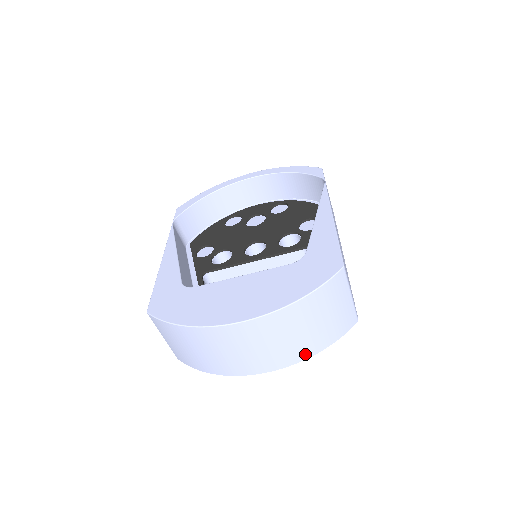
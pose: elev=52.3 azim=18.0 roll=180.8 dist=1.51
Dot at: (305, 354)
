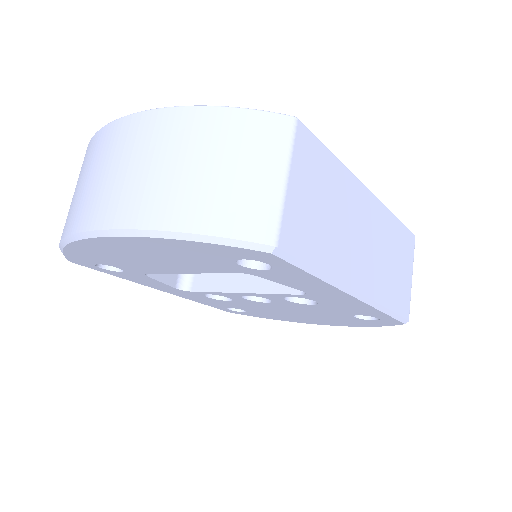
Dot at: (153, 217)
